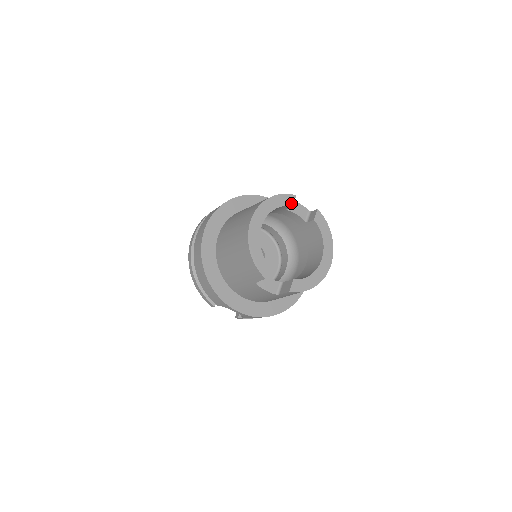
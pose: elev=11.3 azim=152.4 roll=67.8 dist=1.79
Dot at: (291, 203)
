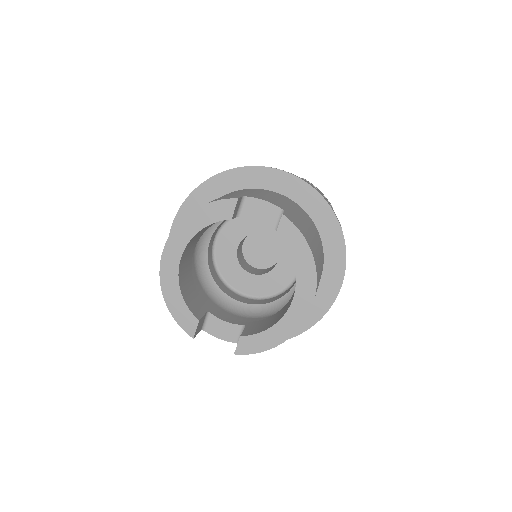
Dot at: (229, 214)
